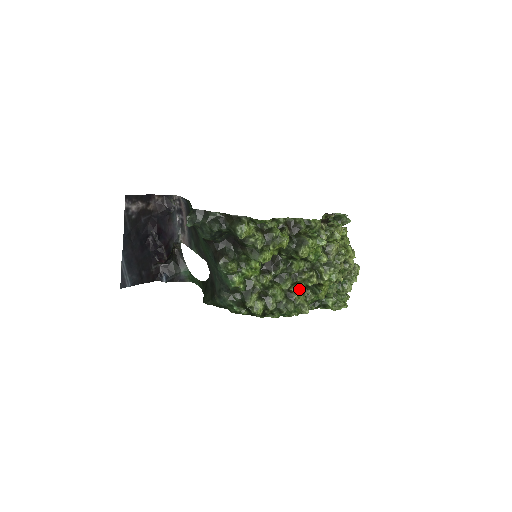
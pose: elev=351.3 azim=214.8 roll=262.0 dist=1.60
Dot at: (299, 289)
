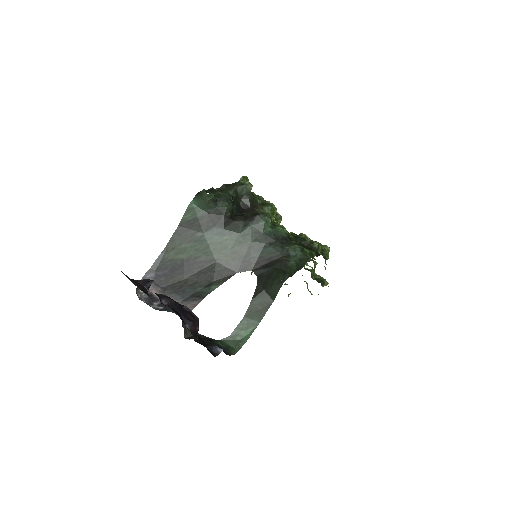
Dot at: occluded
